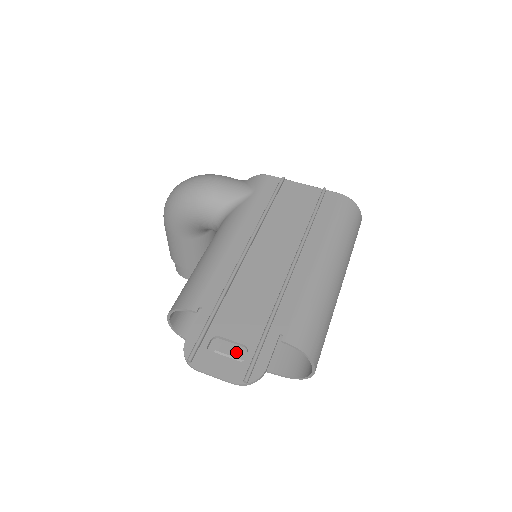
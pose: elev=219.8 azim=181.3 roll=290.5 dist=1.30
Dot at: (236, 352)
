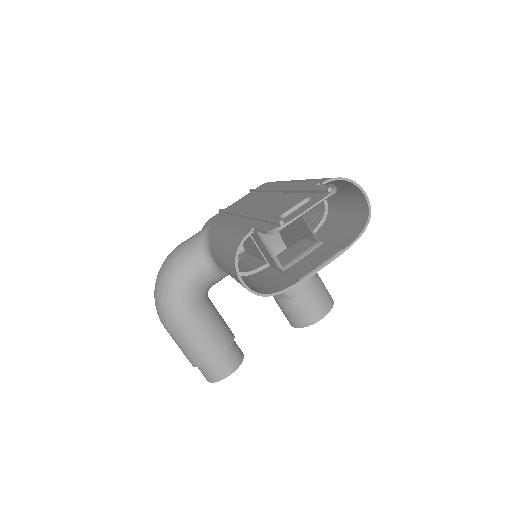
Dot at: (313, 267)
